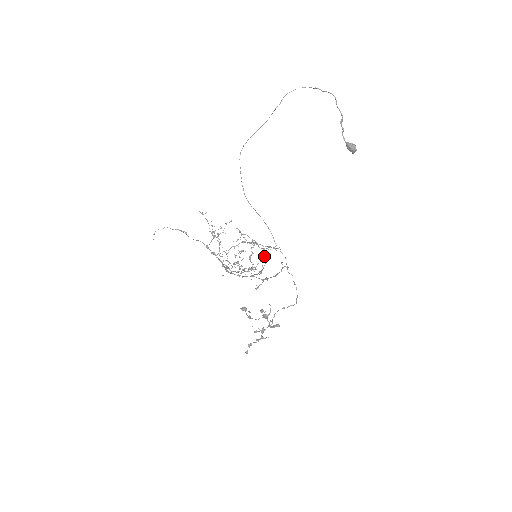
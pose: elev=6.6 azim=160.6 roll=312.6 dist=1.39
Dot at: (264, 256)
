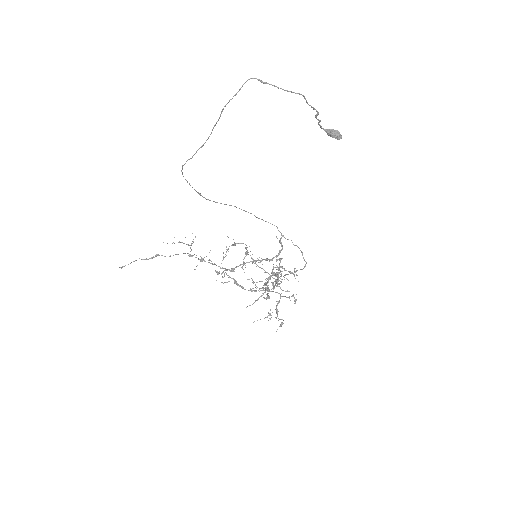
Dot at: (295, 301)
